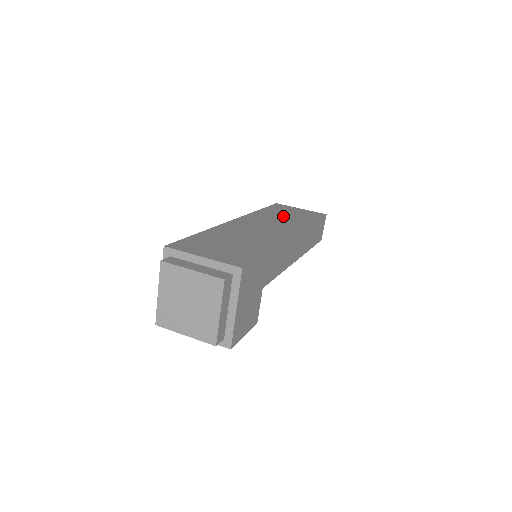
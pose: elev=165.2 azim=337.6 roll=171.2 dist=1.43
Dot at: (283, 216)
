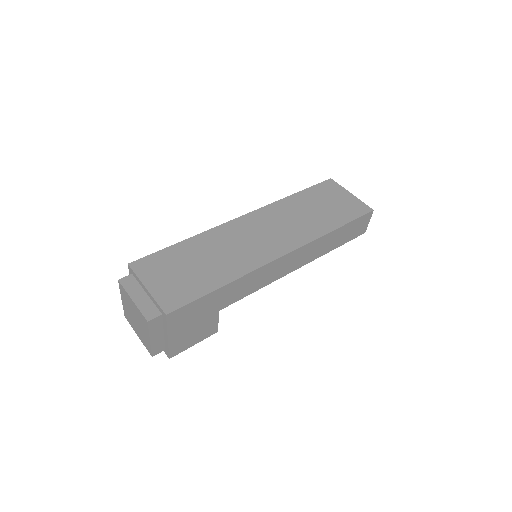
Dot at: (309, 212)
